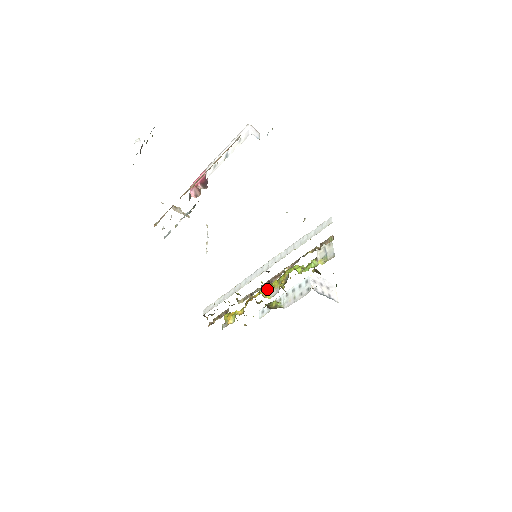
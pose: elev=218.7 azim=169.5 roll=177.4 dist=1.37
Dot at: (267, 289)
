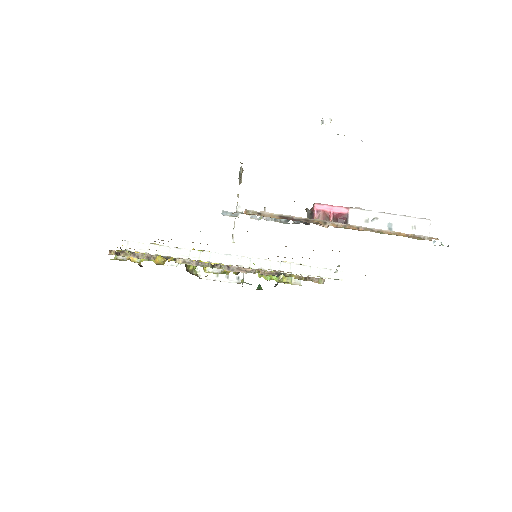
Dot at: occluded
